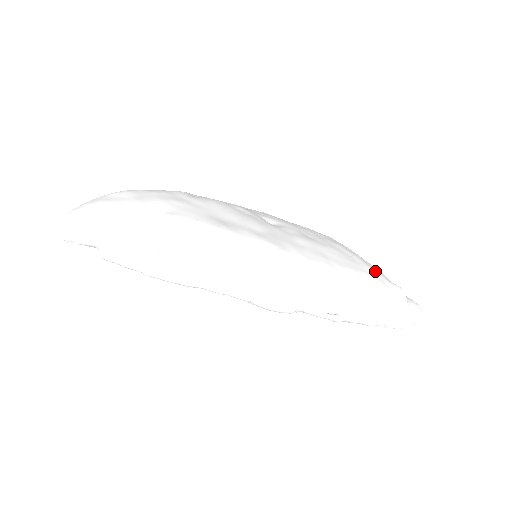
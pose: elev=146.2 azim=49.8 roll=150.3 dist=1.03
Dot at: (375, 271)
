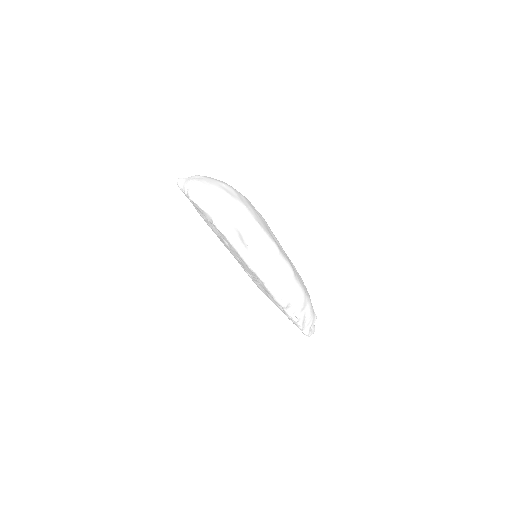
Dot at: occluded
